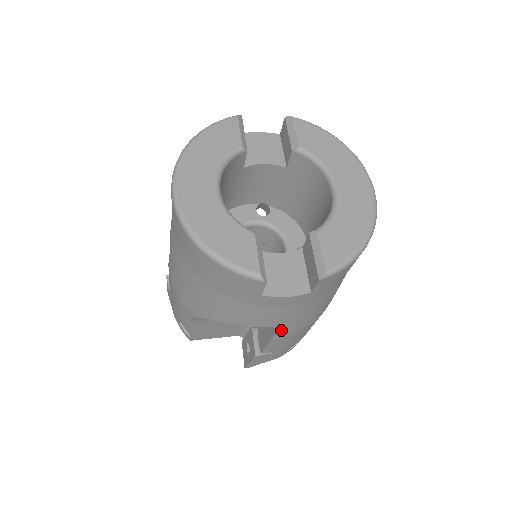
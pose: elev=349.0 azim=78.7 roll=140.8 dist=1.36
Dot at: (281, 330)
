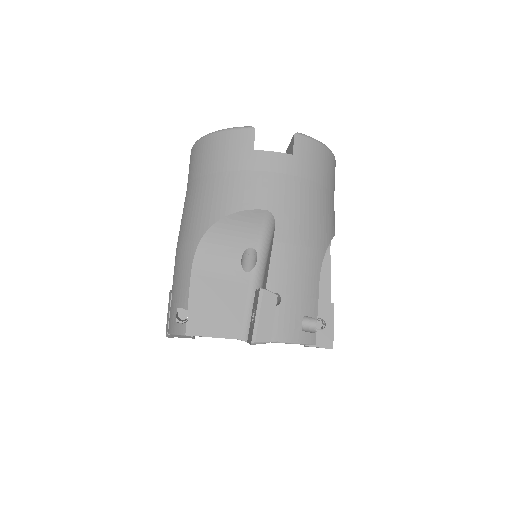
Dot at: (279, 223)
